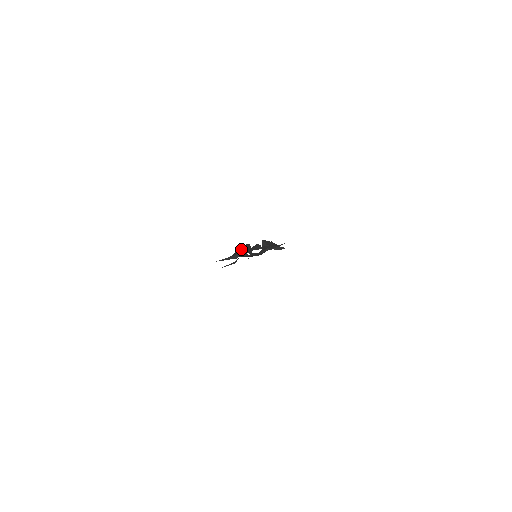
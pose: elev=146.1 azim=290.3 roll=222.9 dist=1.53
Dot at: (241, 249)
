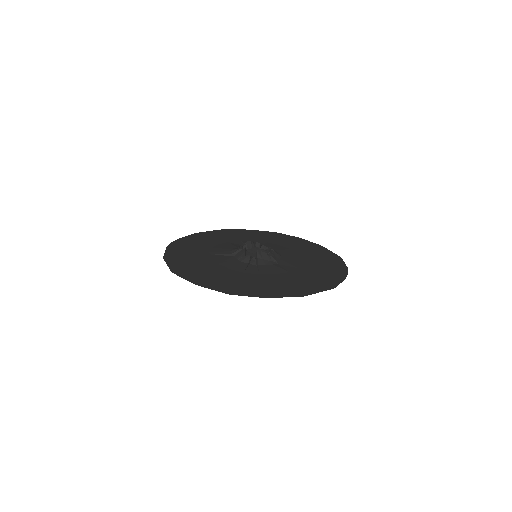
Dot at: (241, 249)
